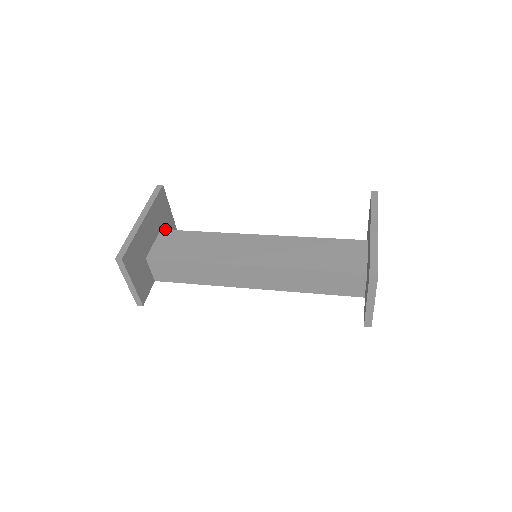
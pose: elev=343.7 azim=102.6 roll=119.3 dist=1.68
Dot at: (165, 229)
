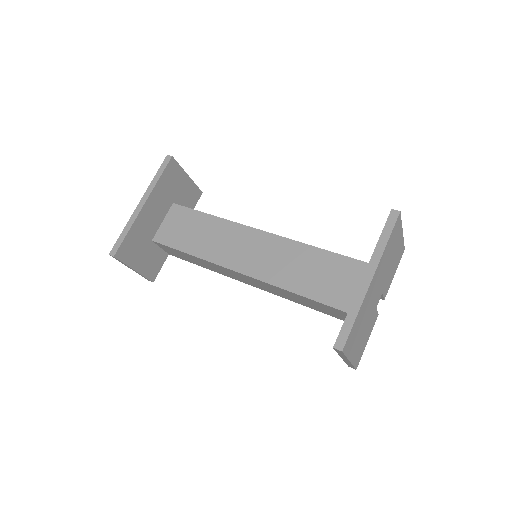
Dot at: (181, 199)
